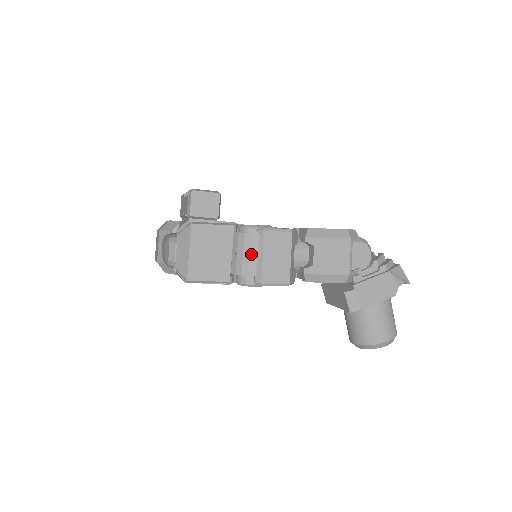
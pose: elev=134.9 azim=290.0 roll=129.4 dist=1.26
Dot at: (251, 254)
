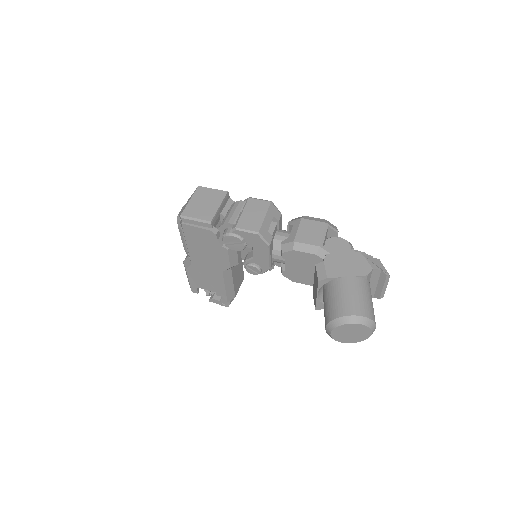
Dot at: (235, 211)
